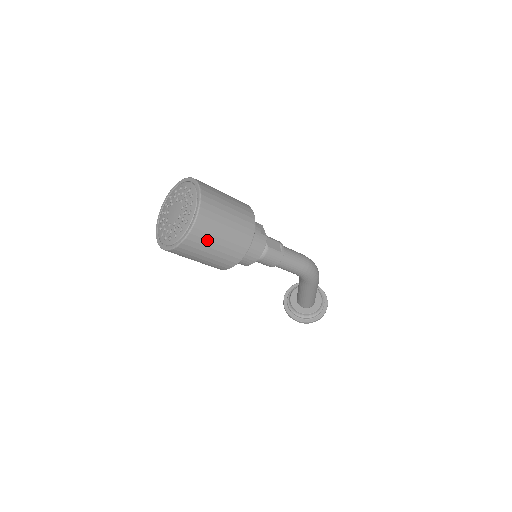
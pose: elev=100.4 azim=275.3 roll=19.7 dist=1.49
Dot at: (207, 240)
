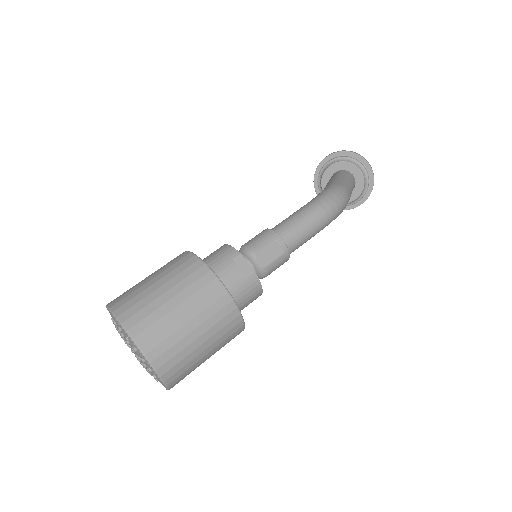
Dot at: (192, 369)
